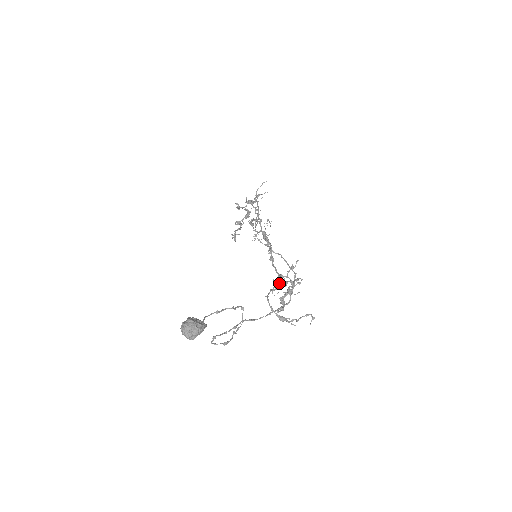
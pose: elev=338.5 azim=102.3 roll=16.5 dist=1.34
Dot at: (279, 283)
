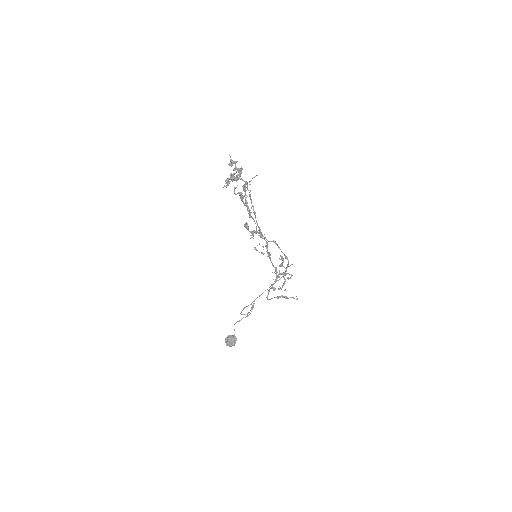
Dot at: (276, 276)
